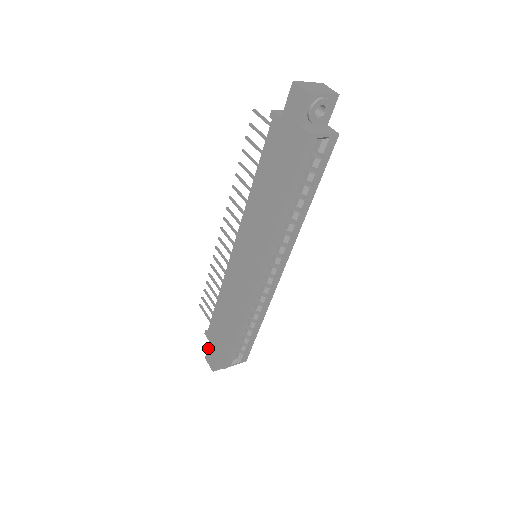
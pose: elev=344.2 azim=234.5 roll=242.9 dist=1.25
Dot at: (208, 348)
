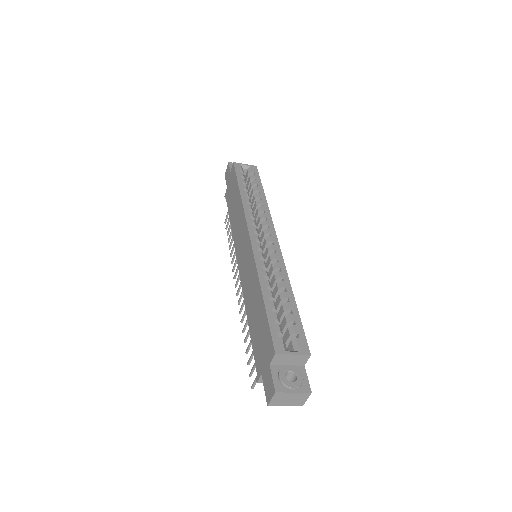
Dot at: (263, 384)
